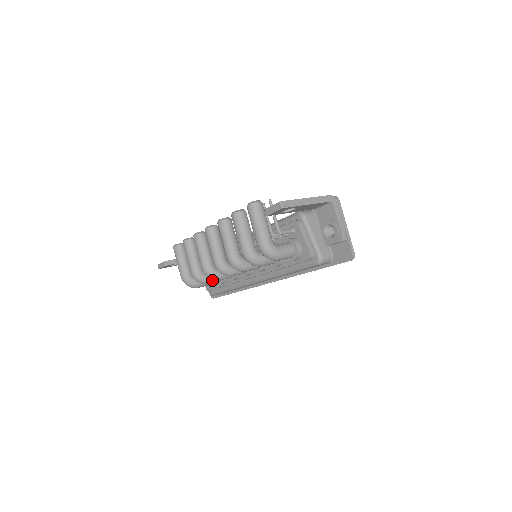
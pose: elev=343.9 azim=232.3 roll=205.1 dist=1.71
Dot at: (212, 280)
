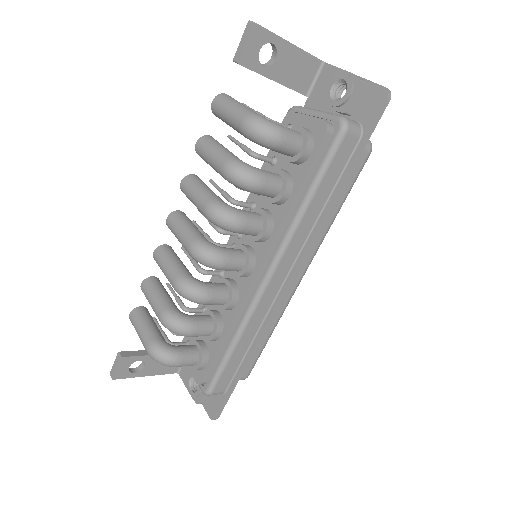
Dot at: (198, 323)
